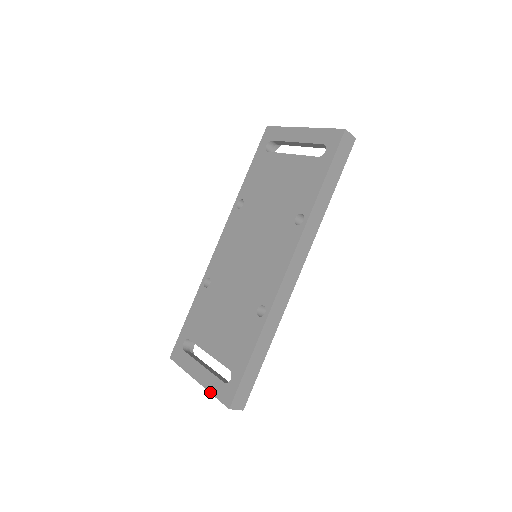
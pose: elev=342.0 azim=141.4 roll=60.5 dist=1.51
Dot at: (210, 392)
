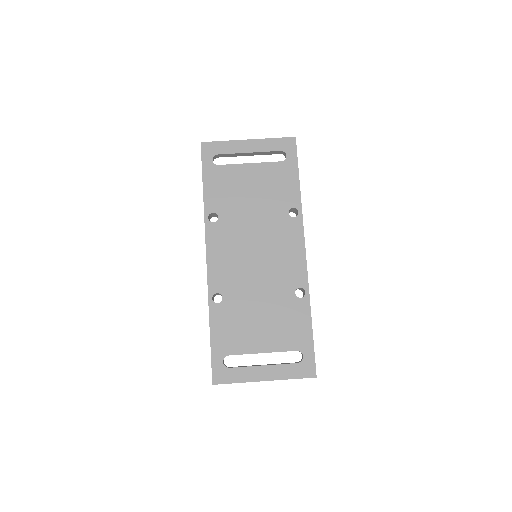
Dot at: occluded
